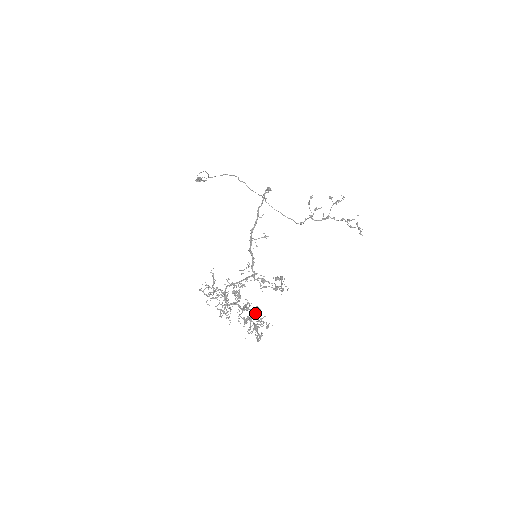
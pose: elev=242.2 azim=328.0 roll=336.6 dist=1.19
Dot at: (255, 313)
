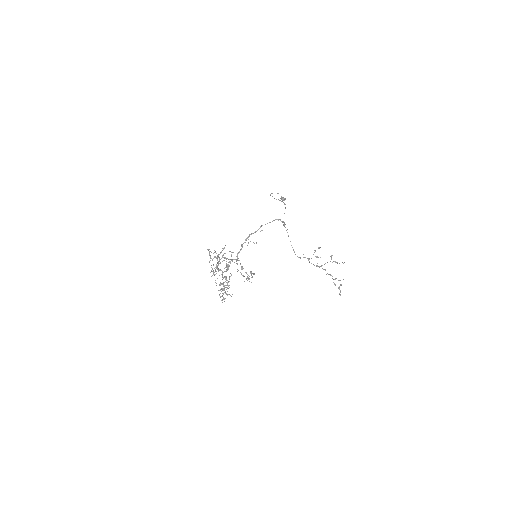
Dot at: occluded
